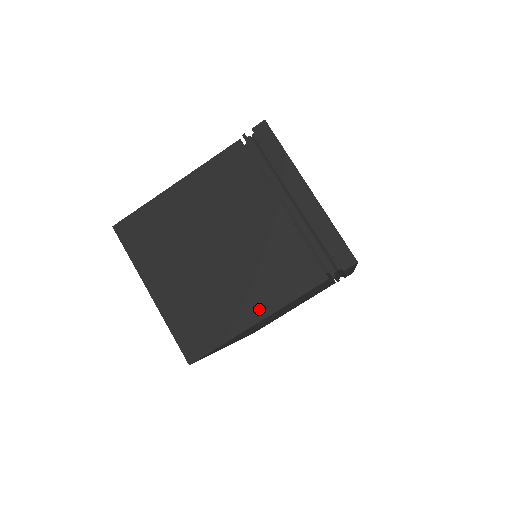
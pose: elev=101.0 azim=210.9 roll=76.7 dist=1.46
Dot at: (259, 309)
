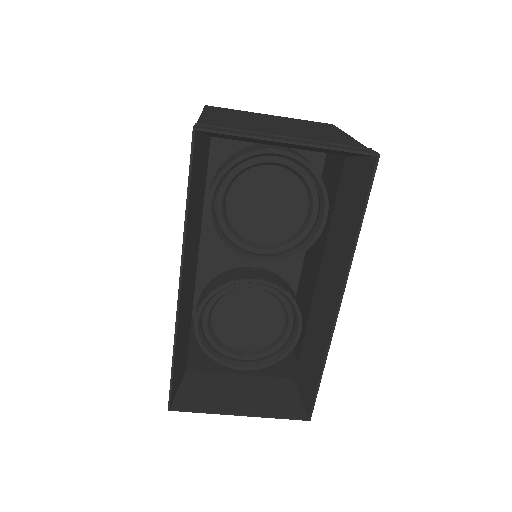
Dot at: (290, 363)
